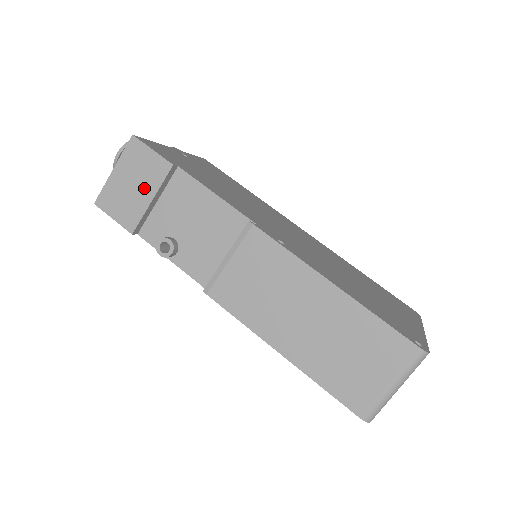
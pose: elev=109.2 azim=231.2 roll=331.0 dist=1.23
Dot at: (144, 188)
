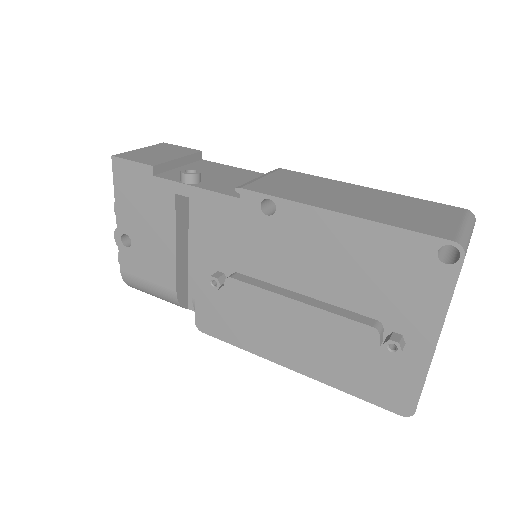
Dot at: (171, 154)
